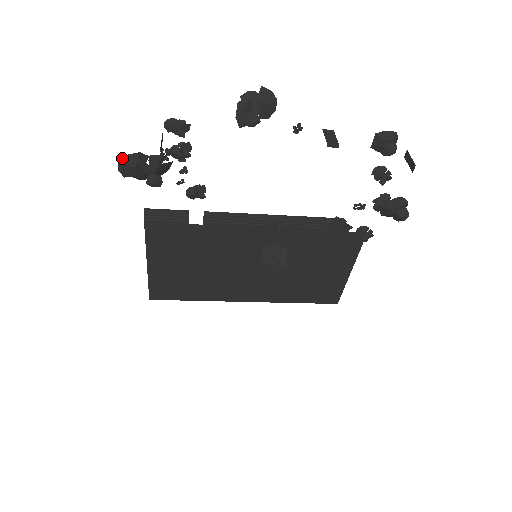
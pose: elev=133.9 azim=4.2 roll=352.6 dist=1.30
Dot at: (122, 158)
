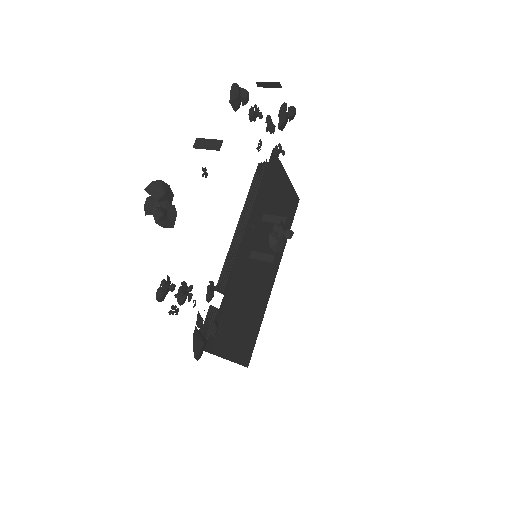
Dot at: occluded
